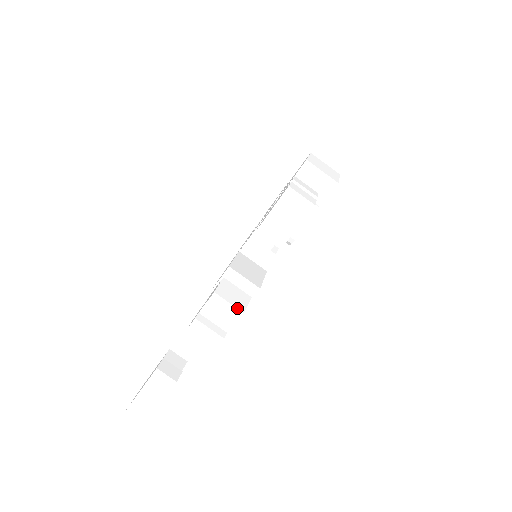
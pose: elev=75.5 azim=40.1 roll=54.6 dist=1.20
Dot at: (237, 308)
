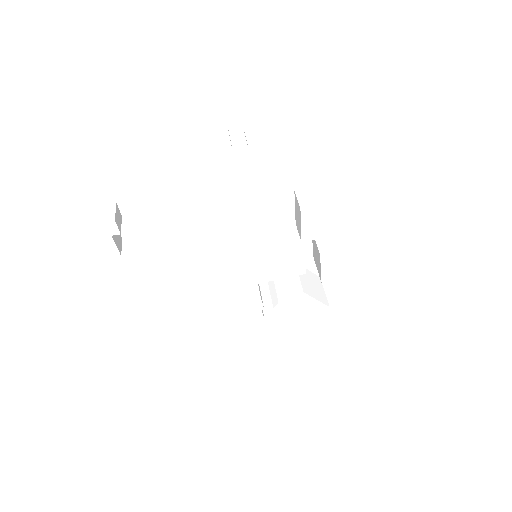
Dot at: occluded
